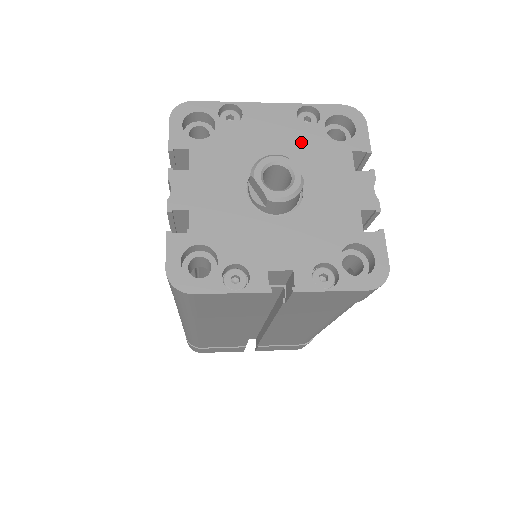
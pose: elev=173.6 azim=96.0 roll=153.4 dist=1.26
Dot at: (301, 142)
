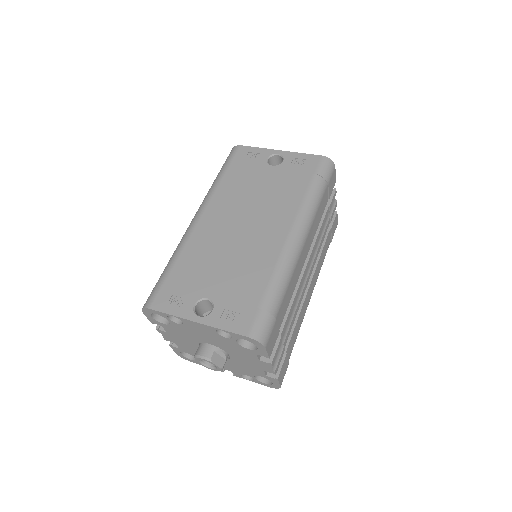
Dot at: (223, 342)
